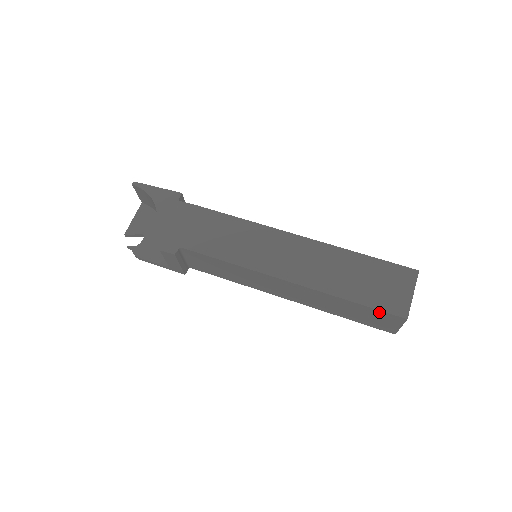
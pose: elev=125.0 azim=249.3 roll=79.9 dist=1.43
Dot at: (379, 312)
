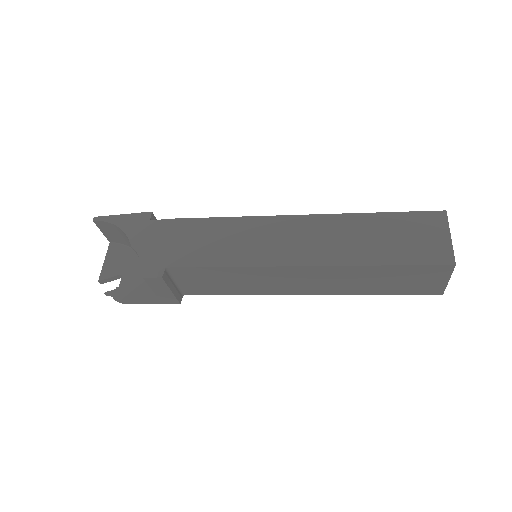
Dot at: (420, 268)
